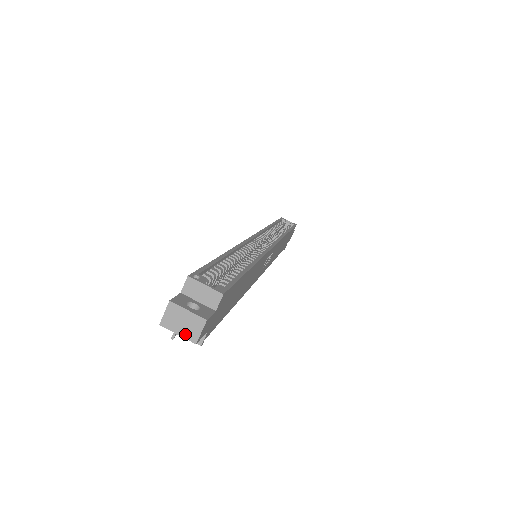
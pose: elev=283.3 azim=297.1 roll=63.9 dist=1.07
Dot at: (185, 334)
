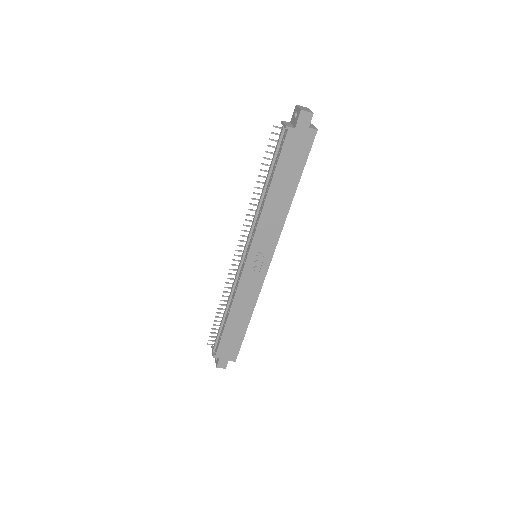
Dot at: (301, 108)
